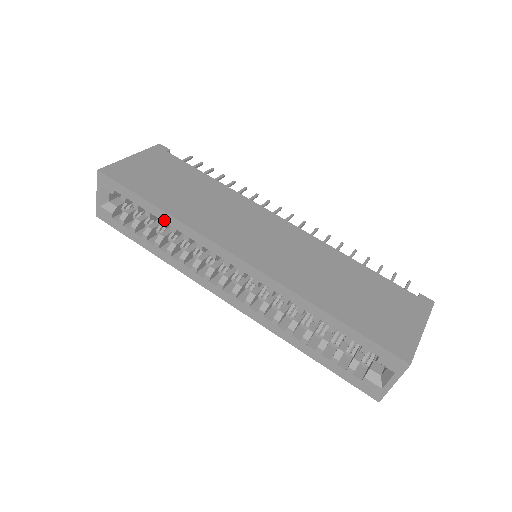
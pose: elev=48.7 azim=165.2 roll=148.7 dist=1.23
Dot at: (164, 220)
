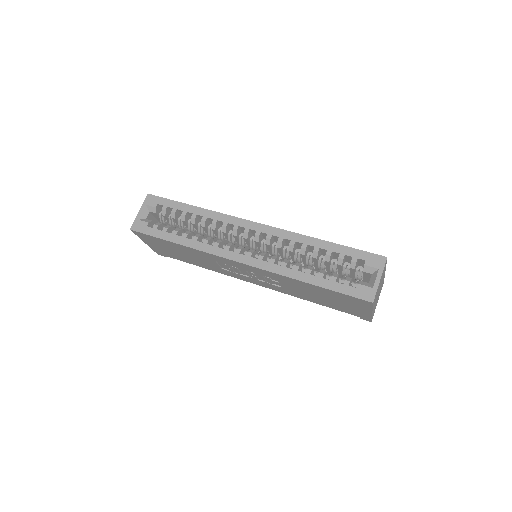
Dot at: (198, 213)
